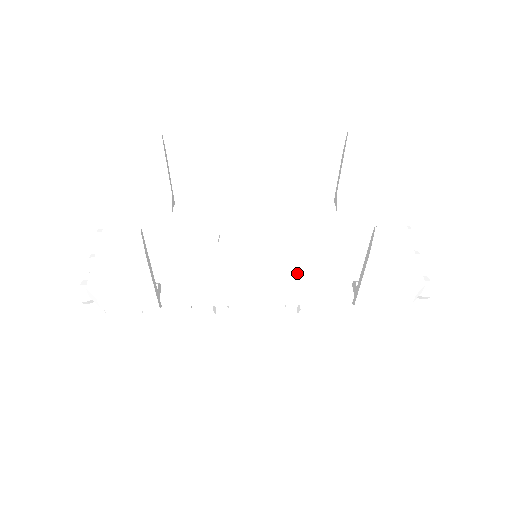
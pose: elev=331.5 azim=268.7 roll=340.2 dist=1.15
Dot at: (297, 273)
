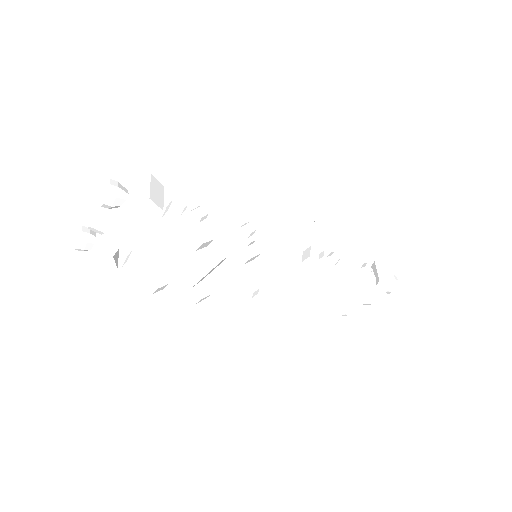
Dot at: occluded
